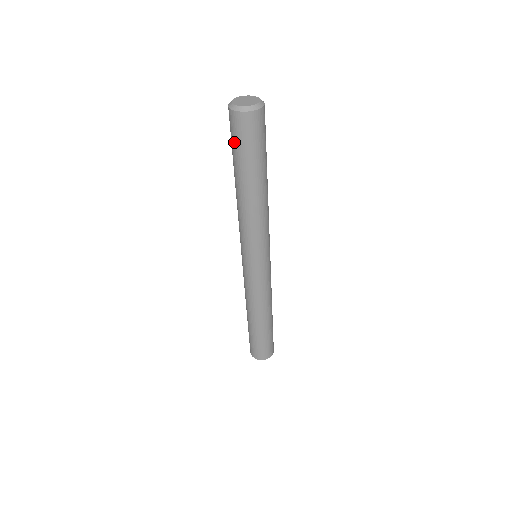
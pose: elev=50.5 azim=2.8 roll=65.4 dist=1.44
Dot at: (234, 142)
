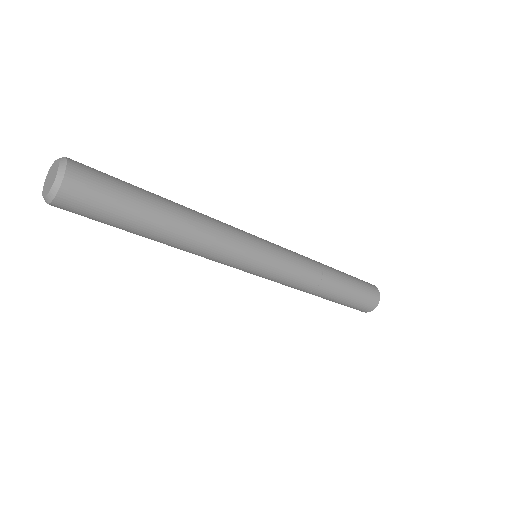
Dot at: (98, 218)
